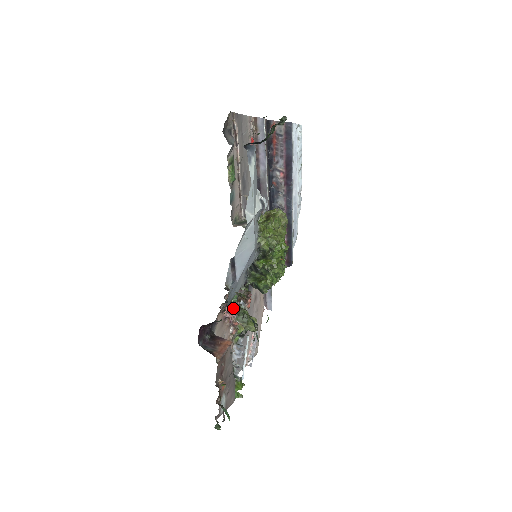
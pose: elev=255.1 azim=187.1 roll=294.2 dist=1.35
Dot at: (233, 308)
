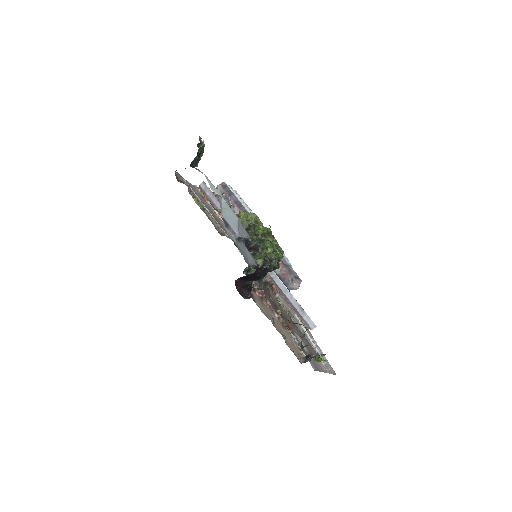
Dot at: occluded
